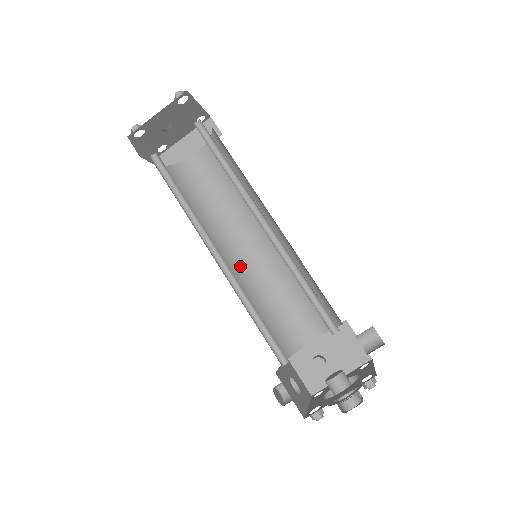
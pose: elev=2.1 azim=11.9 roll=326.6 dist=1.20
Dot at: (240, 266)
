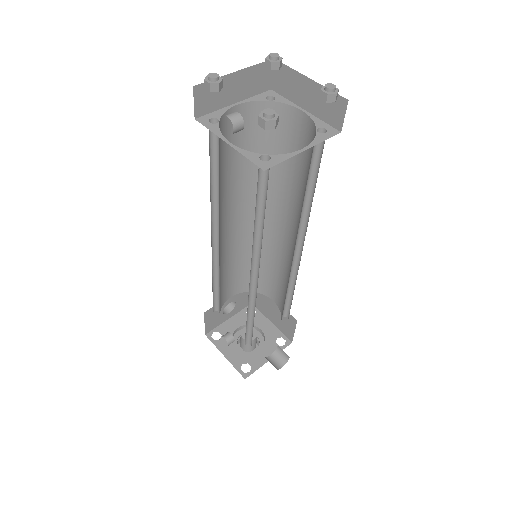
Dot at: occluded
